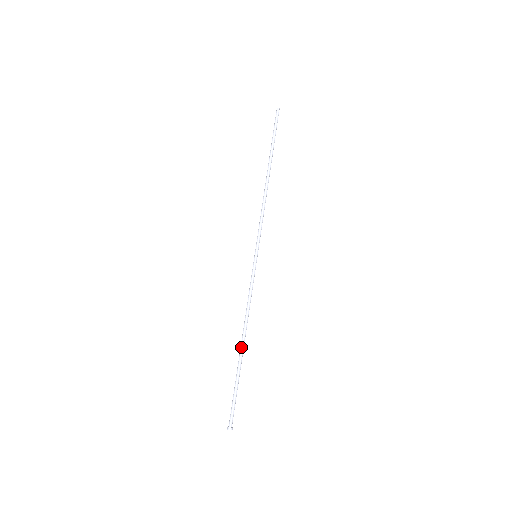
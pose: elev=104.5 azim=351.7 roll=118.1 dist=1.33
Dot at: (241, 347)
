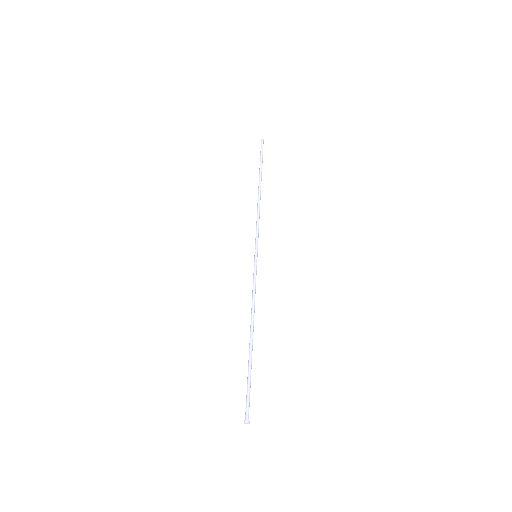
Dot at: (250, 339)
